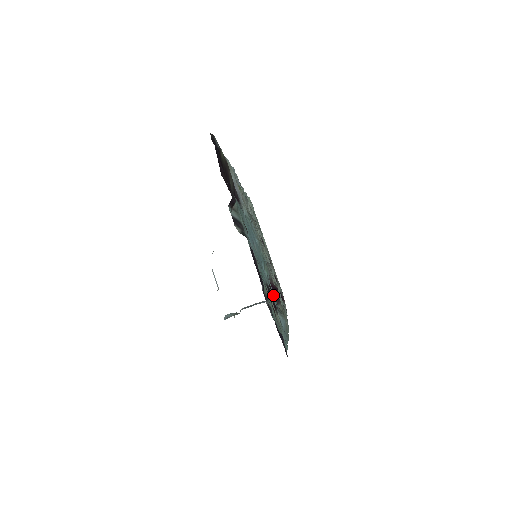
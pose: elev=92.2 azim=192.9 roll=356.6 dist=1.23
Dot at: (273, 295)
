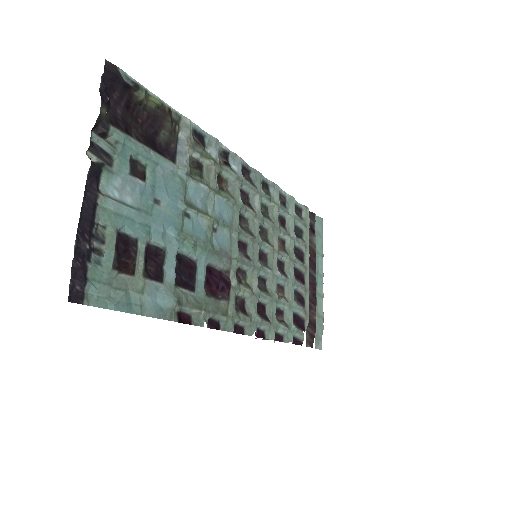
Dot at: (195, 277)
